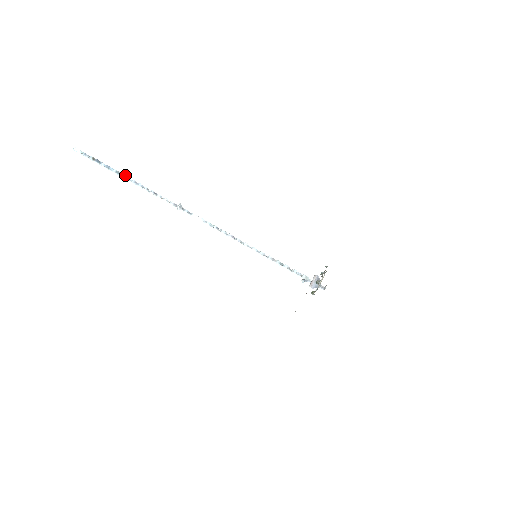
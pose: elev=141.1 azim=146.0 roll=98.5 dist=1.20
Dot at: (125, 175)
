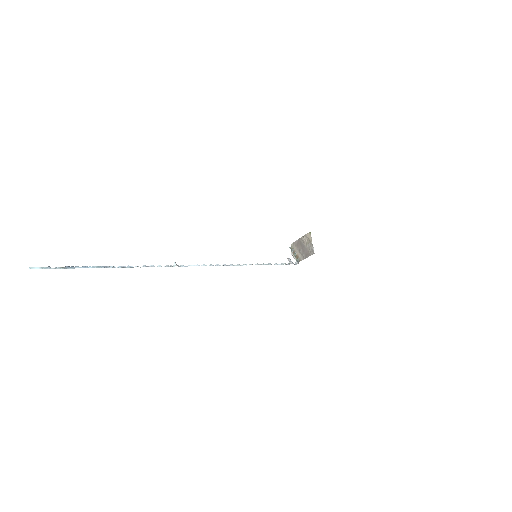
Dot at: (108, 266)
